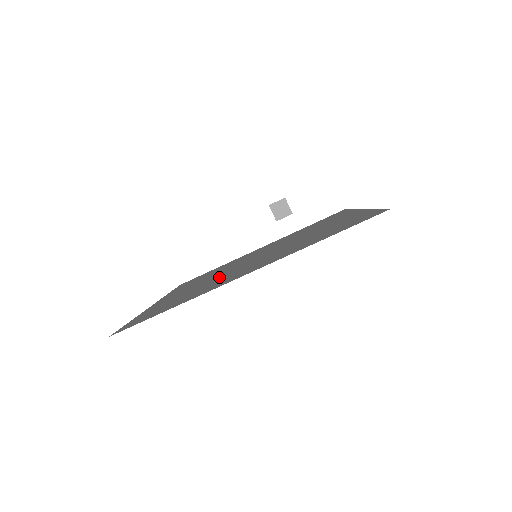
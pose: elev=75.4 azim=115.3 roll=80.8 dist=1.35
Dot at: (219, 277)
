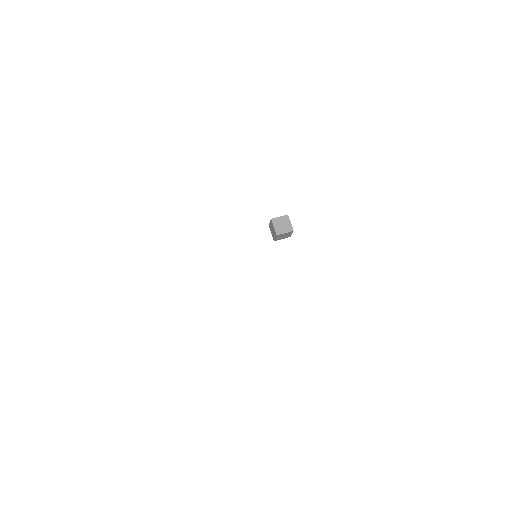
Dot at: occluded
